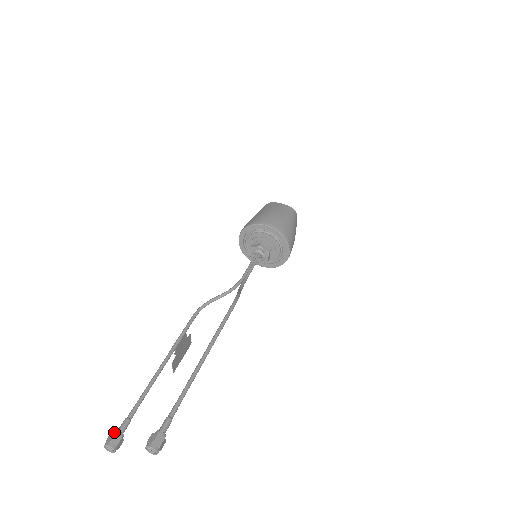
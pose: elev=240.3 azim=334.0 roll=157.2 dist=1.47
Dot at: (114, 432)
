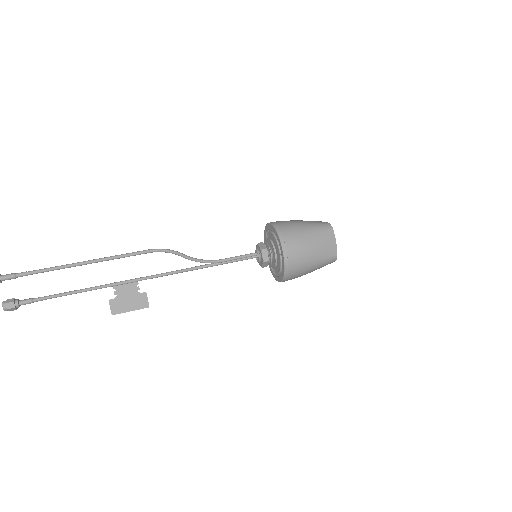
Dot at: (17, 300)
